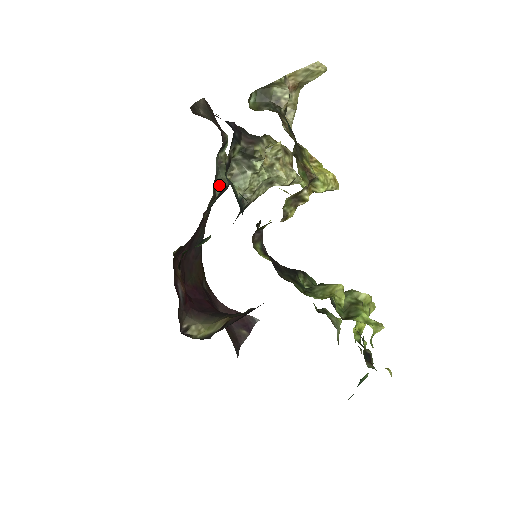
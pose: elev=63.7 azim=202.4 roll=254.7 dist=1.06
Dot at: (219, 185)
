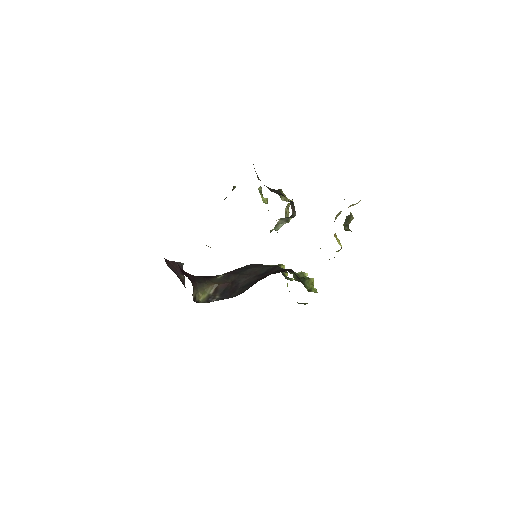
Dot at: occluded
